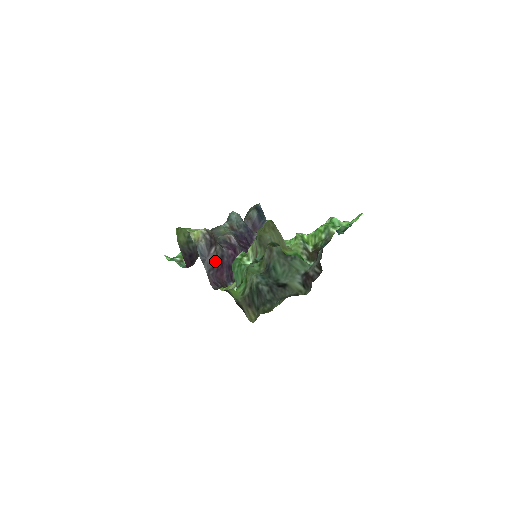
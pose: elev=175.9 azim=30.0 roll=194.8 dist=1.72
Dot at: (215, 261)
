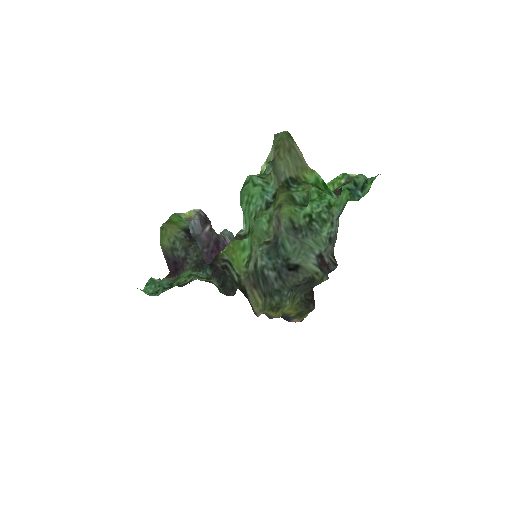
Dot at: (210, 239)
